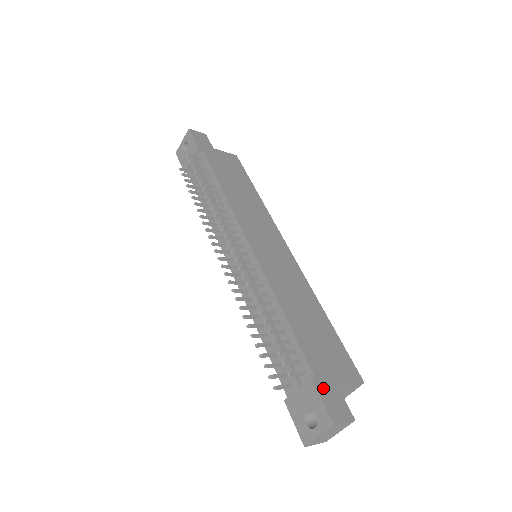
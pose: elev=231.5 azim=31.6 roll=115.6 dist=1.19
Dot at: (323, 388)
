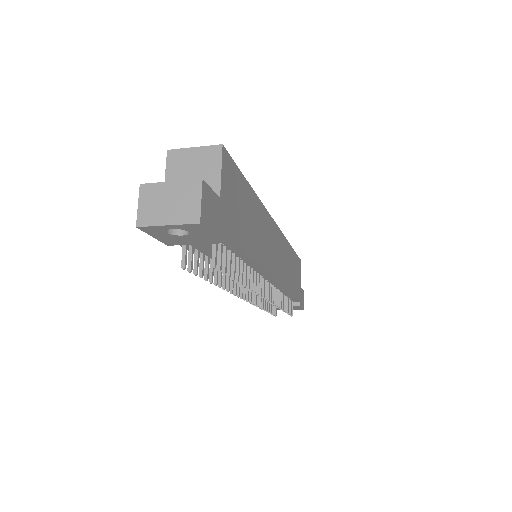
Dot at: (301, 301)
